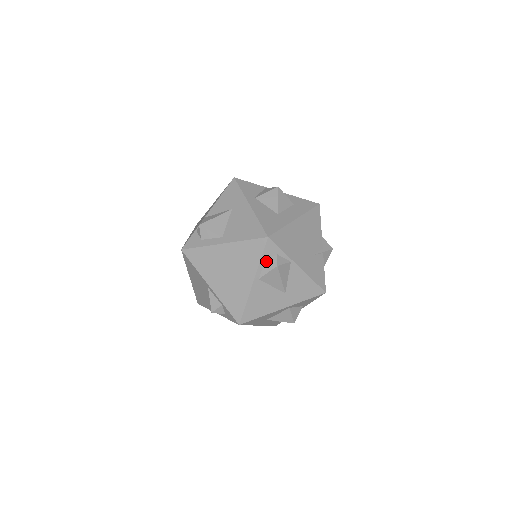
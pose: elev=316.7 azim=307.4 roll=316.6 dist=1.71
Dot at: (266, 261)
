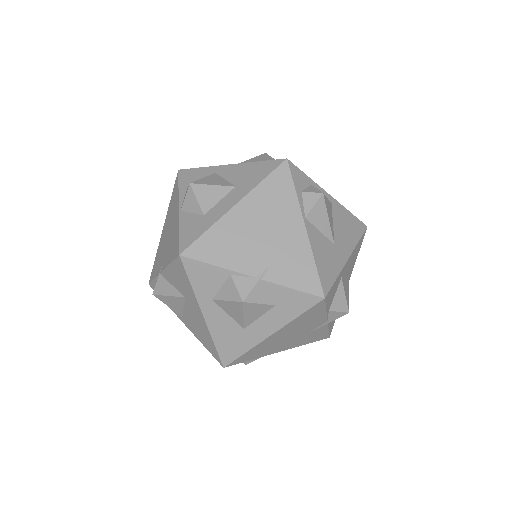
Dot at: occluded
